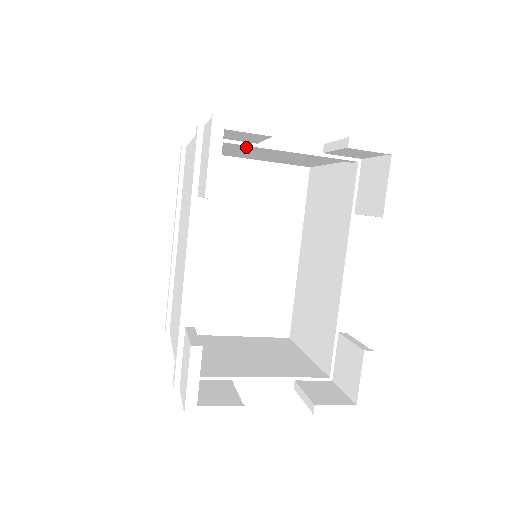
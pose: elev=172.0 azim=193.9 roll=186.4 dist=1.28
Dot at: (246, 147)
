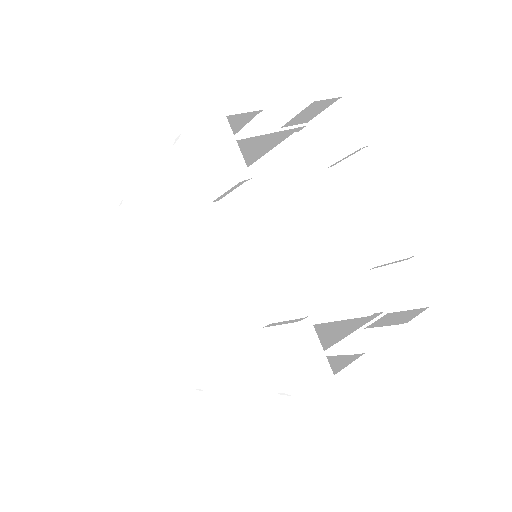
Dot at: occluded
